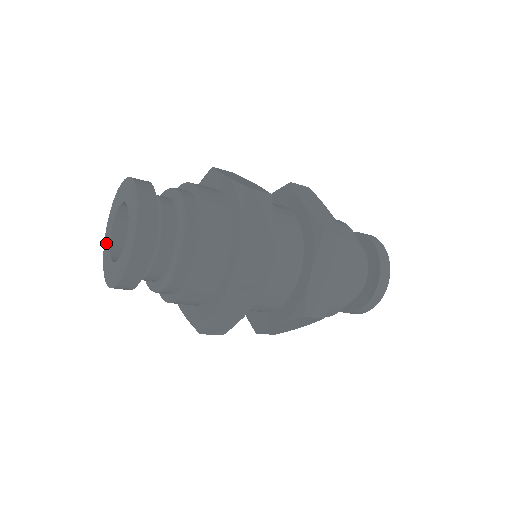
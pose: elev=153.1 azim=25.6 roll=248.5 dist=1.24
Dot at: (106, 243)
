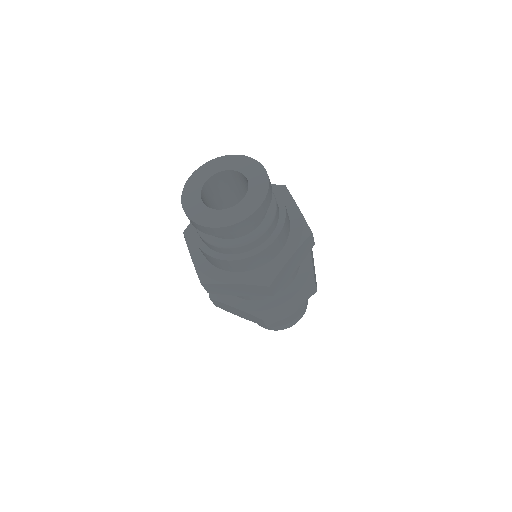
Dot at: (191, 207)
